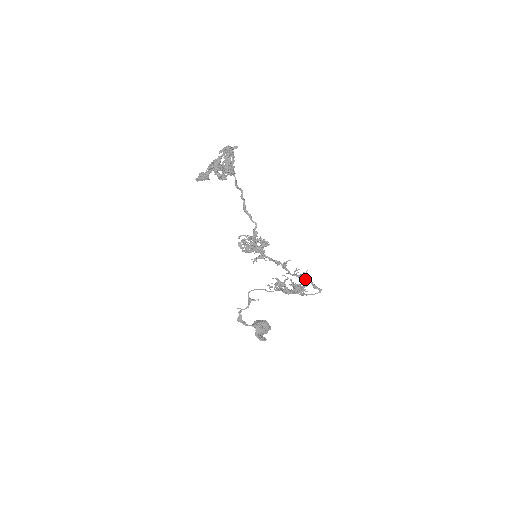
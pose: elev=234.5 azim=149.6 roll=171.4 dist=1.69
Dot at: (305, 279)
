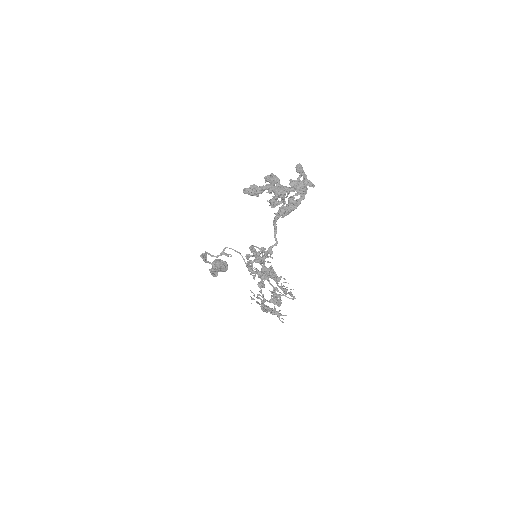
Dot at: (288, 293)
